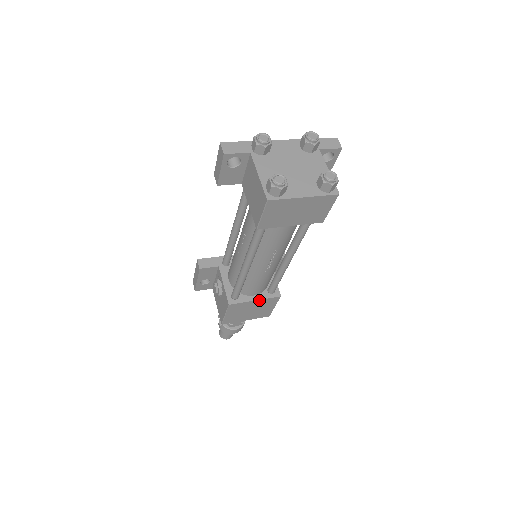
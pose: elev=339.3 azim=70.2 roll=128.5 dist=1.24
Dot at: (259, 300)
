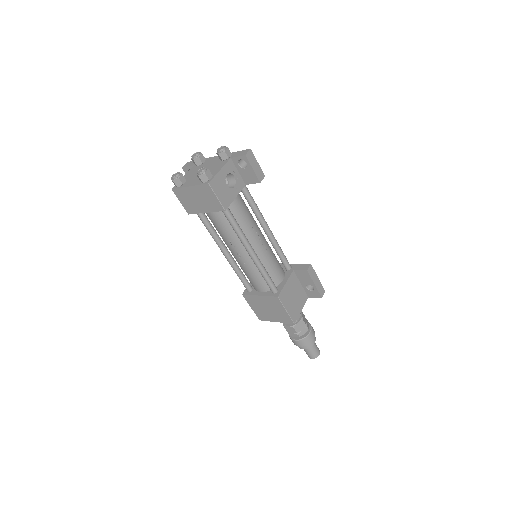
Dot at: (263, 296)
